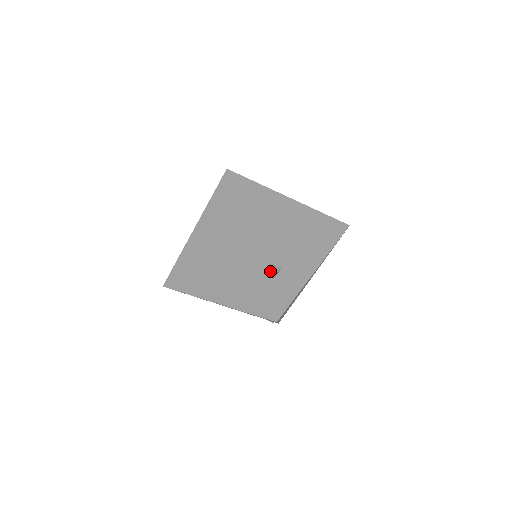
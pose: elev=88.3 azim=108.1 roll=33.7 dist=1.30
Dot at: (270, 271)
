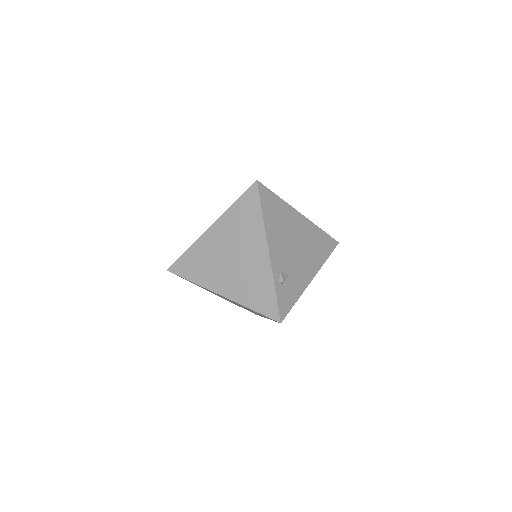
Dot at: (281, 278)
